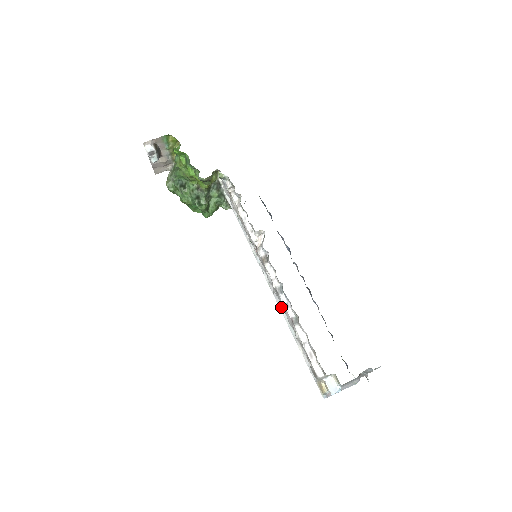
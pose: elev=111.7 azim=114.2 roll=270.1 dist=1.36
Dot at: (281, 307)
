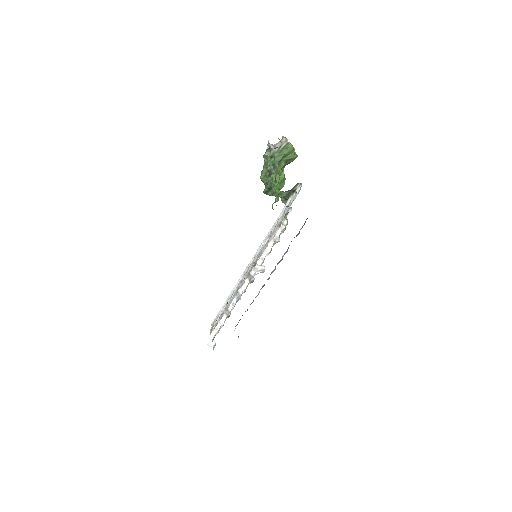
Dot at: (239, 282)
